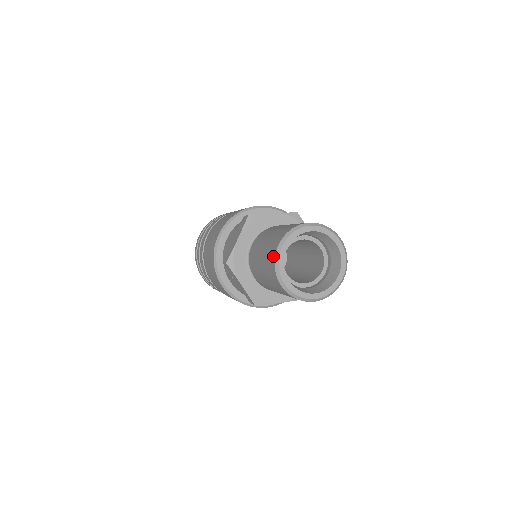
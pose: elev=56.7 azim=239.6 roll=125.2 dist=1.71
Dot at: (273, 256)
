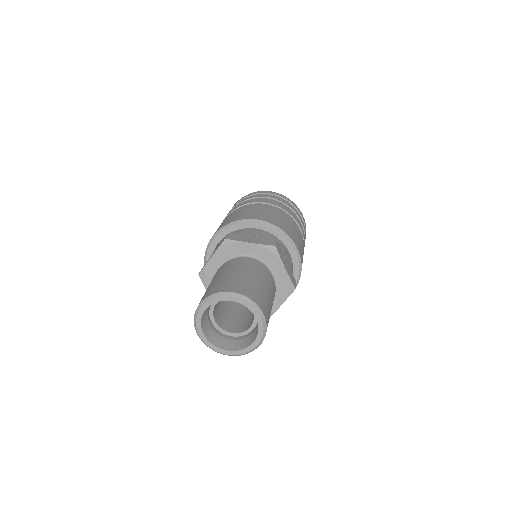
Dot at: occluded
